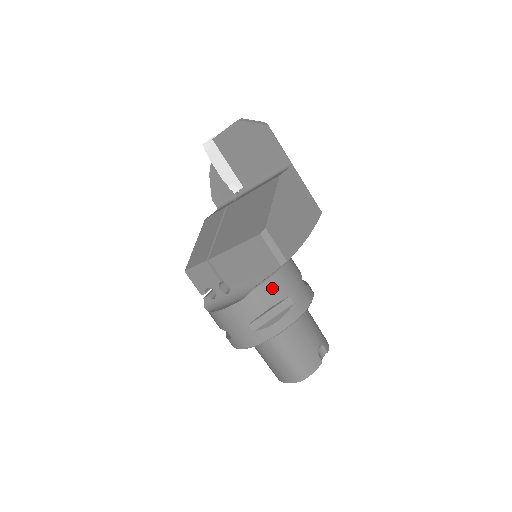
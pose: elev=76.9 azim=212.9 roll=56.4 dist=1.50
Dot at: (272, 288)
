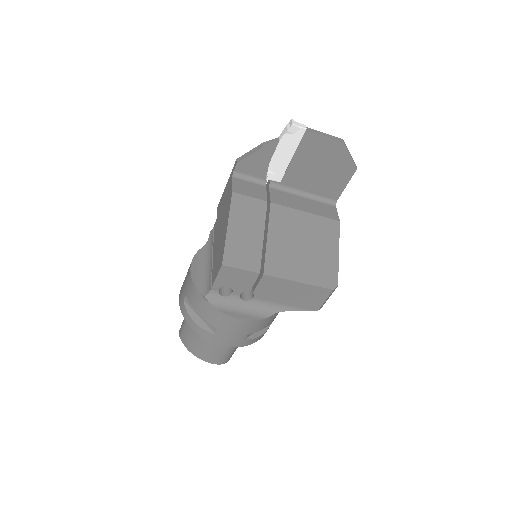
Dot at: occluded
